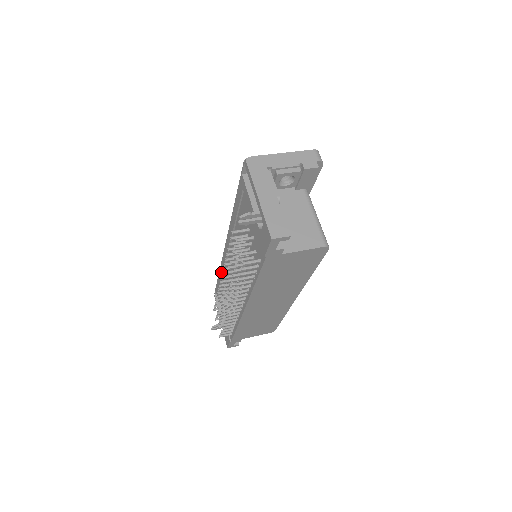
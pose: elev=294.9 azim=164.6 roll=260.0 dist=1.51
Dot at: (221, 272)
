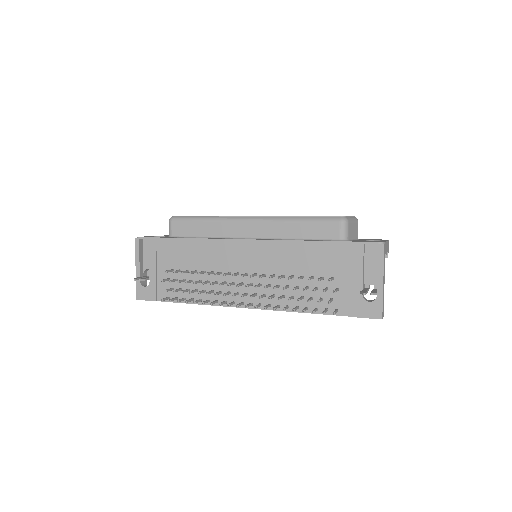
Dot at: (199, 244)
